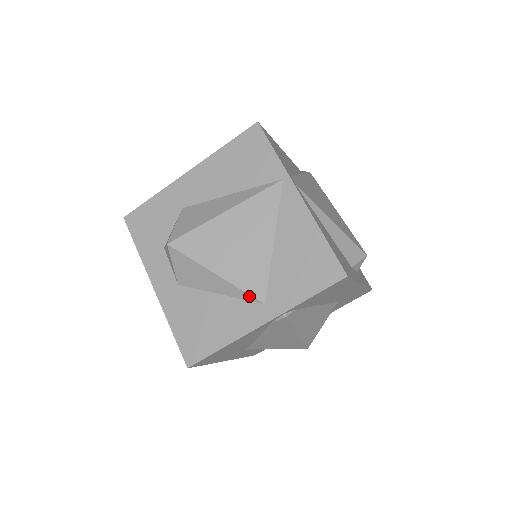
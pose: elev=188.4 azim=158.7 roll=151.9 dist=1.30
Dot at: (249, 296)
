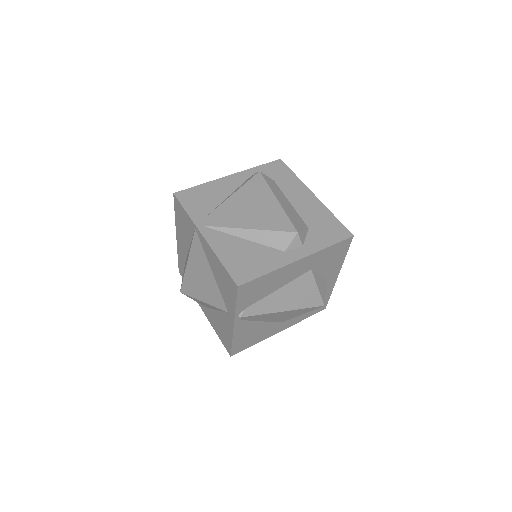
Dot at: (221, 310)
